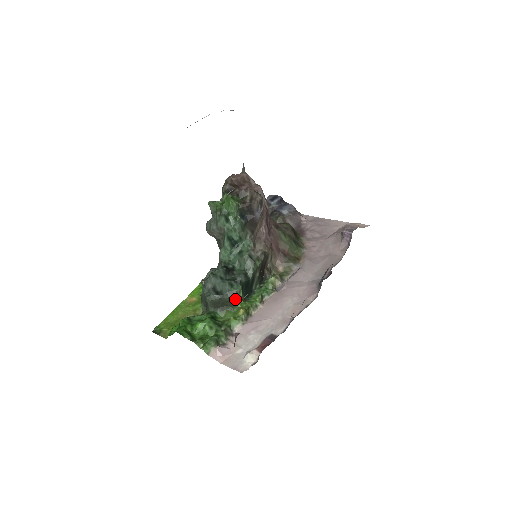
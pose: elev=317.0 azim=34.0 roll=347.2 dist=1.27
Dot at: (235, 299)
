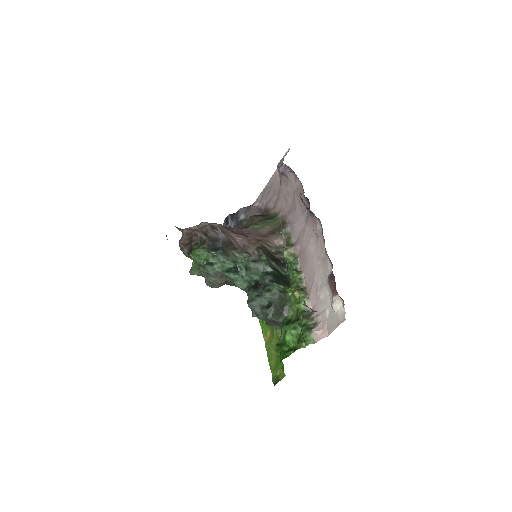
Dot at: (282, 294)
